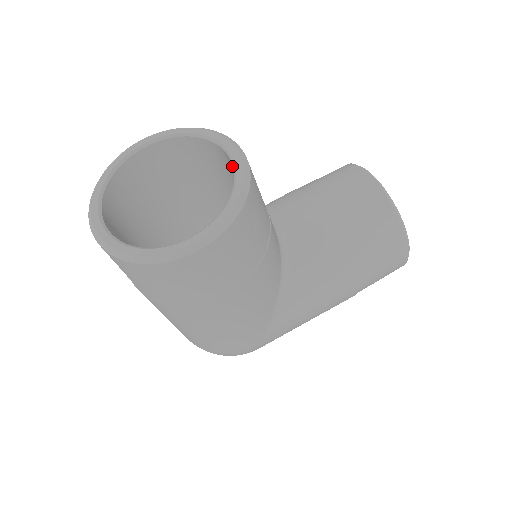
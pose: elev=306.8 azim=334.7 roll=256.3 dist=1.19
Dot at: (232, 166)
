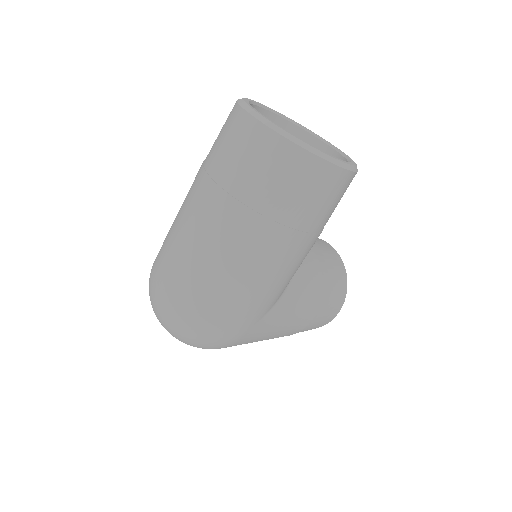
Dot at: occluded
